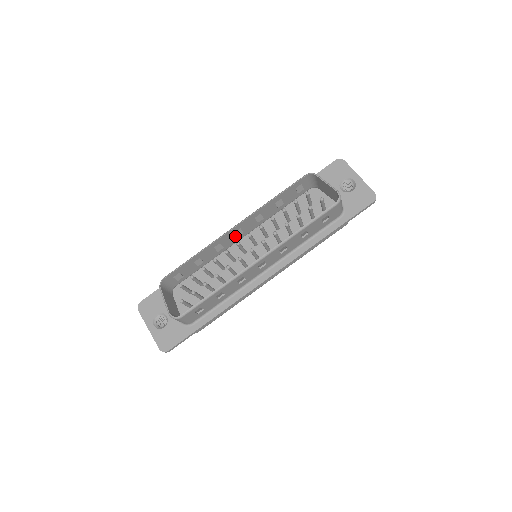
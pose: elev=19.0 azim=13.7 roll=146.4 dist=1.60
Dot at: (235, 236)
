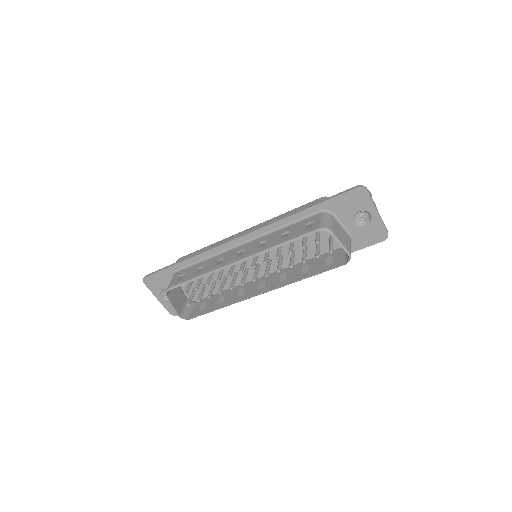
Dot at: (237, 254)
